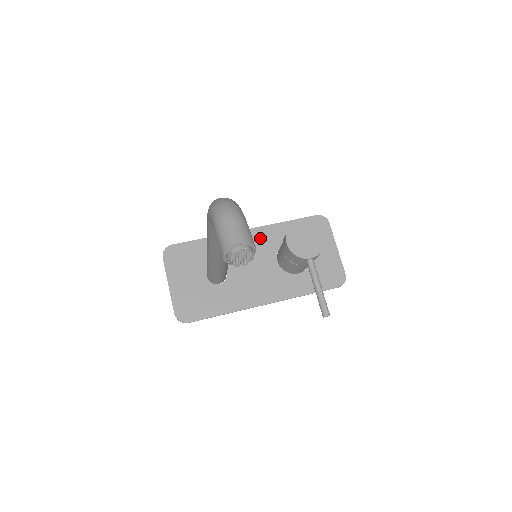
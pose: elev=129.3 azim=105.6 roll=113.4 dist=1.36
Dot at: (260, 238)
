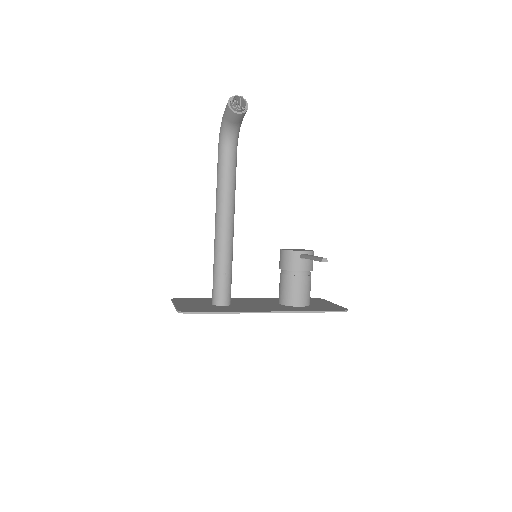
Dot at: (261, 299)
